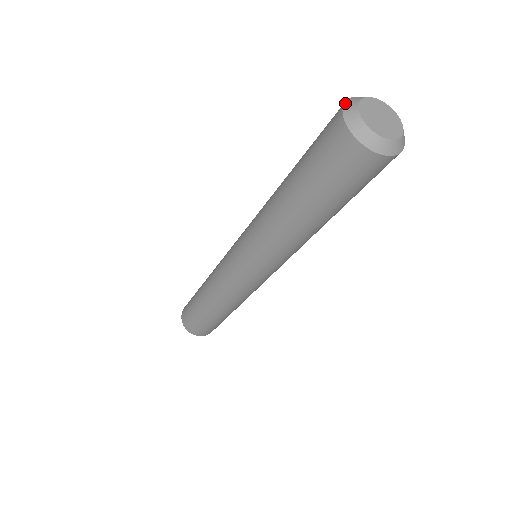
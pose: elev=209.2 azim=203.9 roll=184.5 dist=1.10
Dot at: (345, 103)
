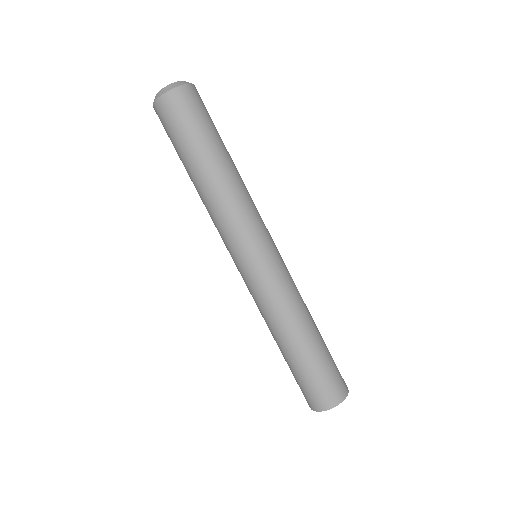
Dot at: occluded
